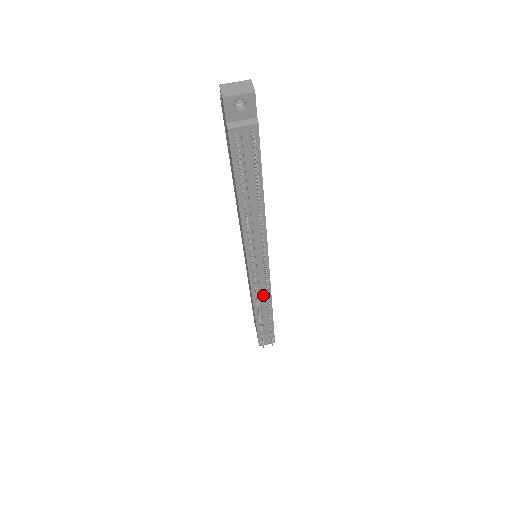
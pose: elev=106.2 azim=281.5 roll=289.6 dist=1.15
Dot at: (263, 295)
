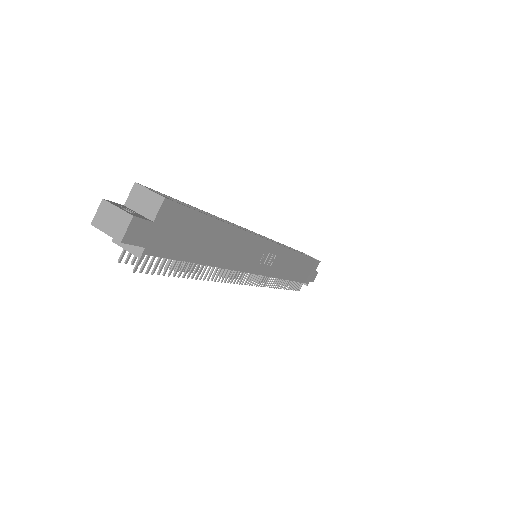
Dot at: occluded
